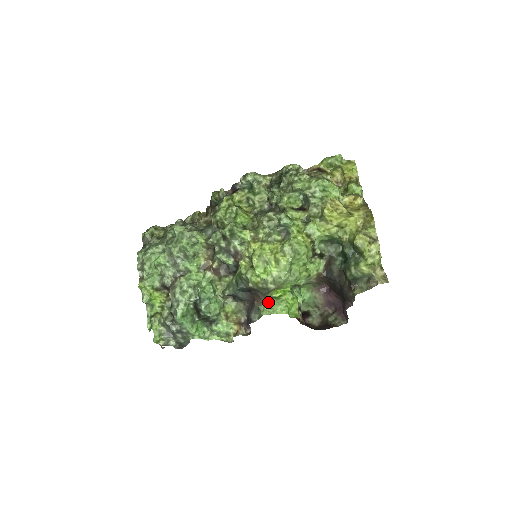
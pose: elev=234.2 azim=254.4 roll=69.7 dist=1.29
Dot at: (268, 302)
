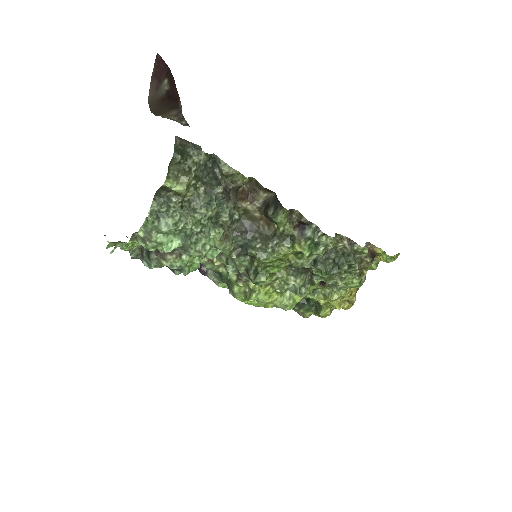
Dot at: occluded
